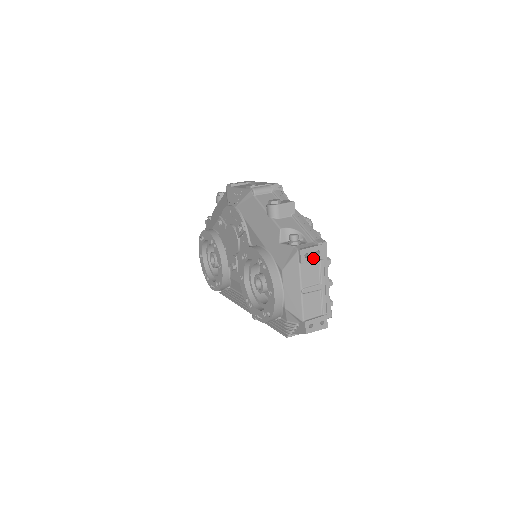
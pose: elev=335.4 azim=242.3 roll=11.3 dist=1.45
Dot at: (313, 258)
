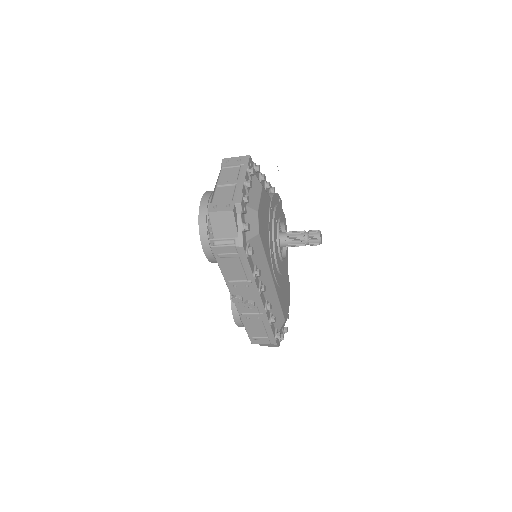
Dot at: (233, 163)
